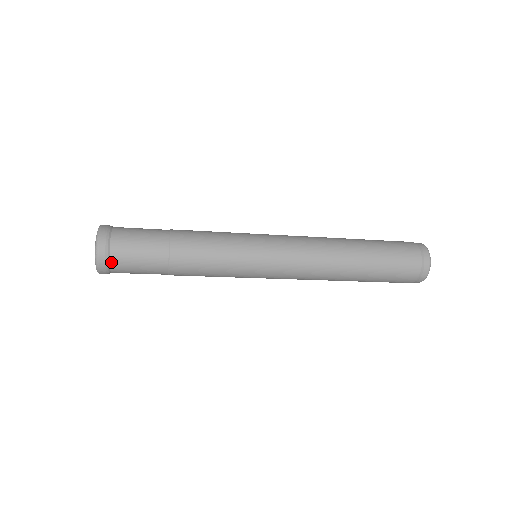
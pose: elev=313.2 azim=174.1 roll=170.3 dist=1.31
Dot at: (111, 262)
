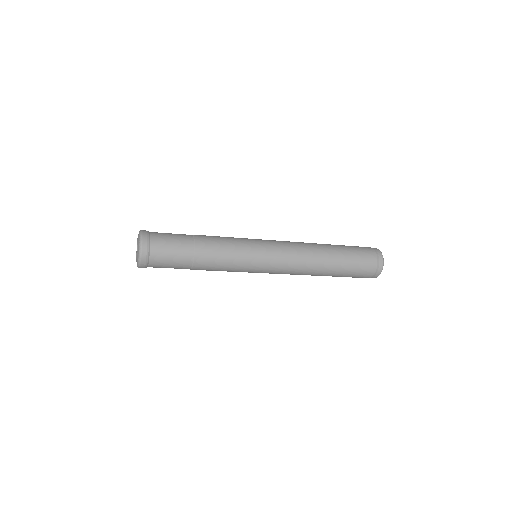
Dot at: (151, 255)
